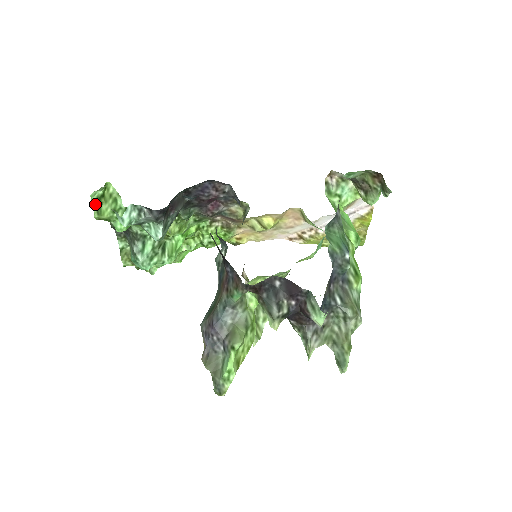
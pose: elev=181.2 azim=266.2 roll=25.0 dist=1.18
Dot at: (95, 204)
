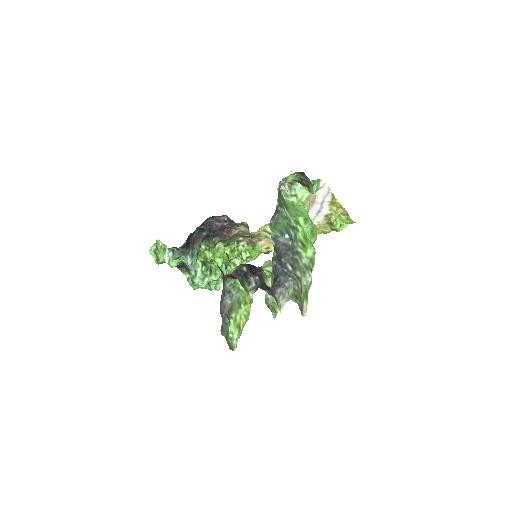
Dot at: (153, 255)
